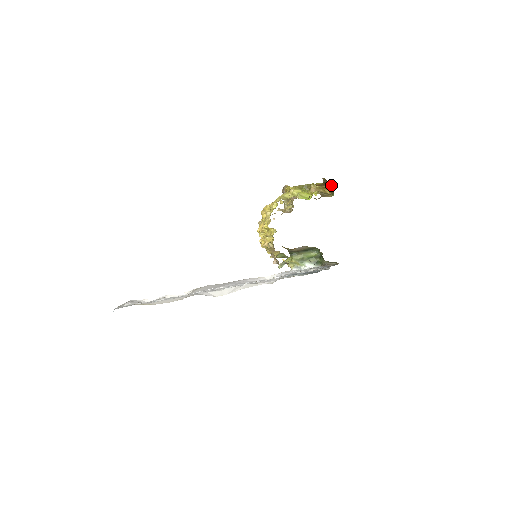
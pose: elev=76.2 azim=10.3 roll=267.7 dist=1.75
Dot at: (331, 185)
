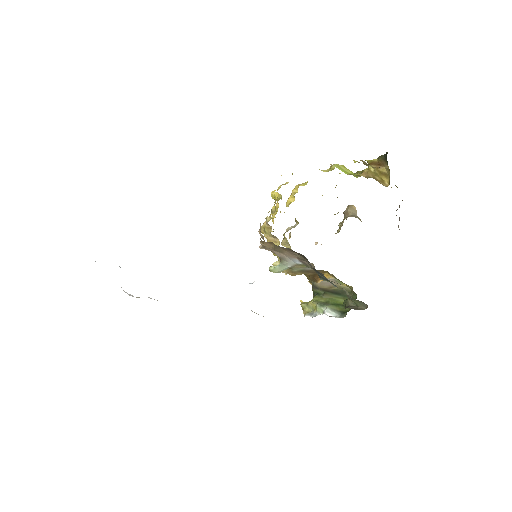
Dot at: occluded
